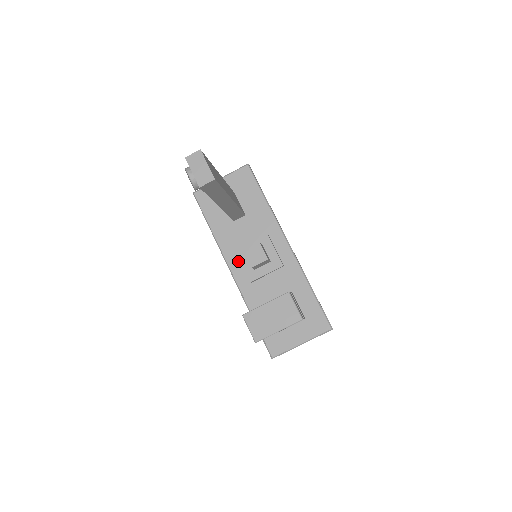
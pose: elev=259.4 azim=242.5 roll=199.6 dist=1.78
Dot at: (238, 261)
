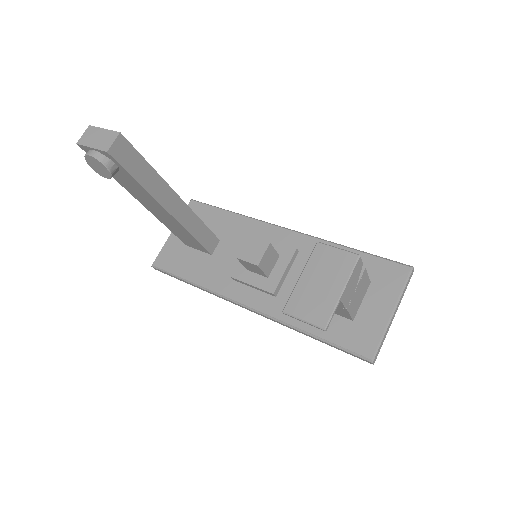
Dot at: (244, 288)
